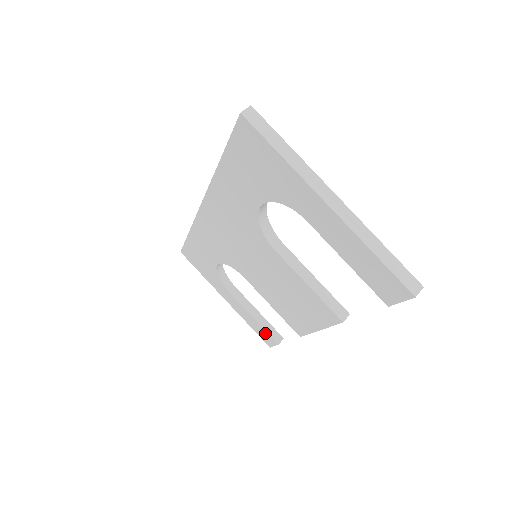
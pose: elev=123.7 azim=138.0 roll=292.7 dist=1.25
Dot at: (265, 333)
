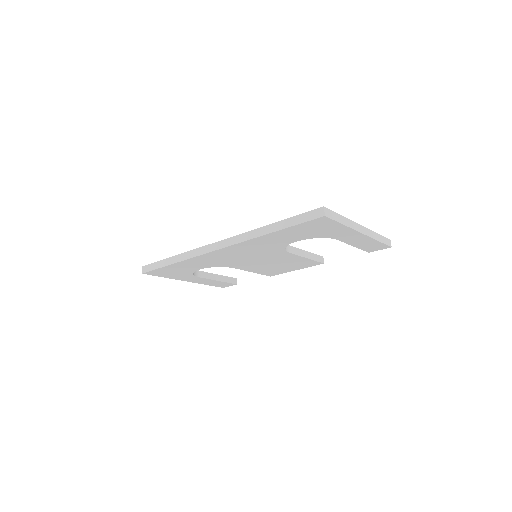
Dot at: (226, 284)
